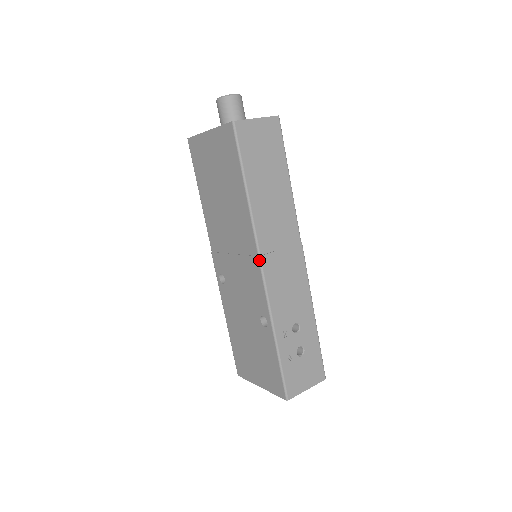
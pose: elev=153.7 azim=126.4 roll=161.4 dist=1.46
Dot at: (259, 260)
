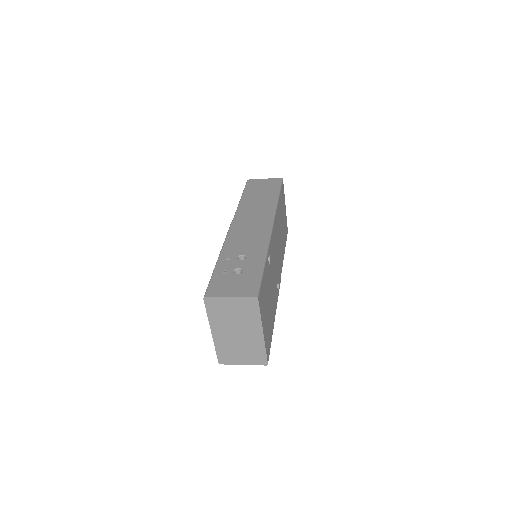
Dot at: (231, 223)
